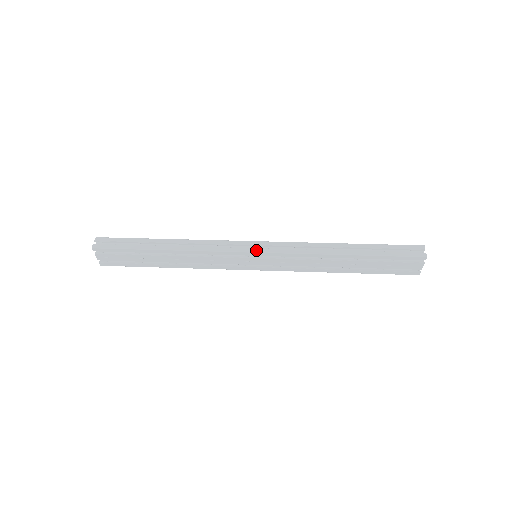
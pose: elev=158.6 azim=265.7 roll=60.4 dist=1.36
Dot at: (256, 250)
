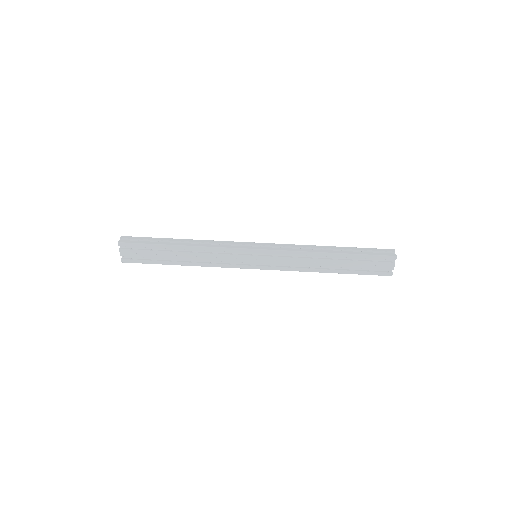
Dot at: (257, 248)
